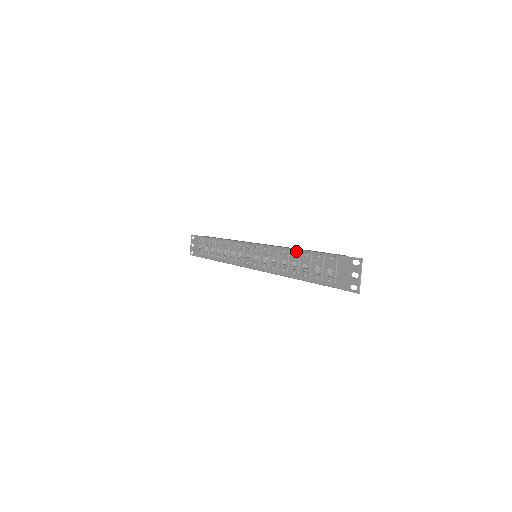
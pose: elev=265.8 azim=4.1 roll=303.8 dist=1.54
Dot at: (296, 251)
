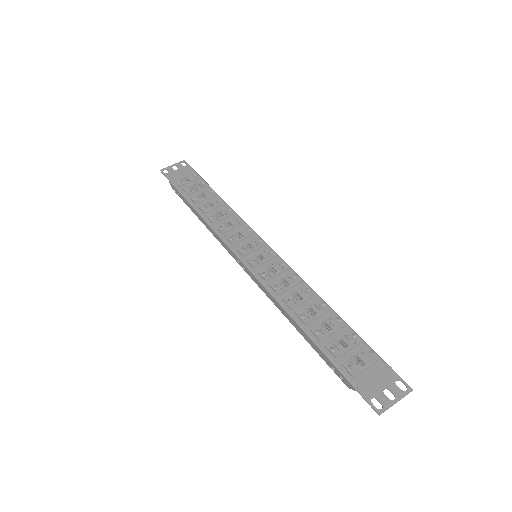
Dot at: (327, 304)
